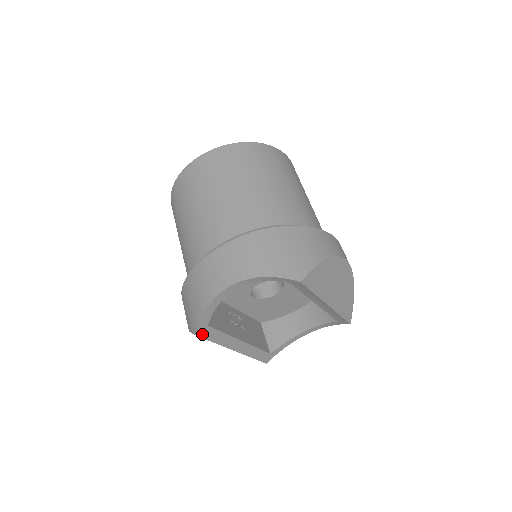
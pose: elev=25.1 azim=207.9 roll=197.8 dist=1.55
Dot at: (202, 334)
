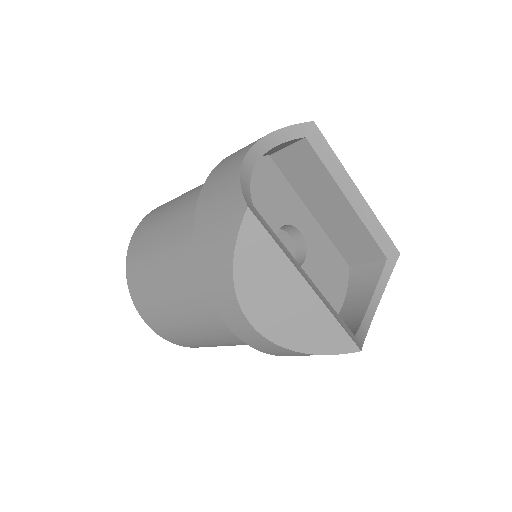
Dot at: (253, 212)
